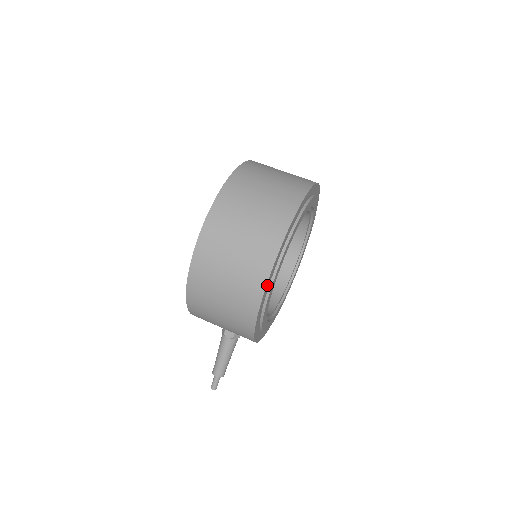
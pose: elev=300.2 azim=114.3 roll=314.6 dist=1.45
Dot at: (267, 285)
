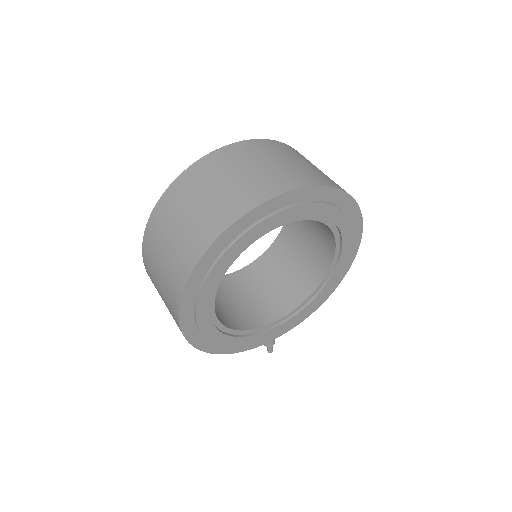
Dot at: (187, 330)
